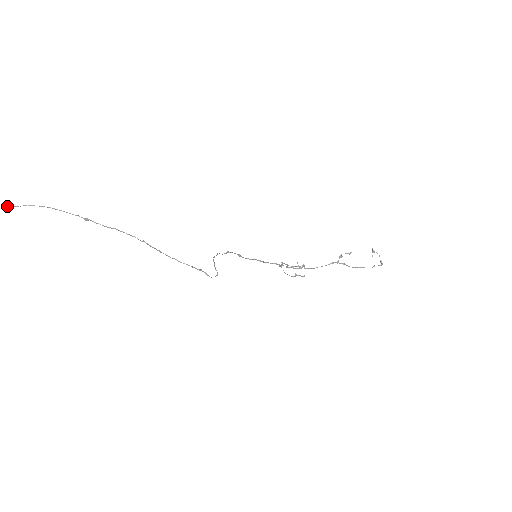
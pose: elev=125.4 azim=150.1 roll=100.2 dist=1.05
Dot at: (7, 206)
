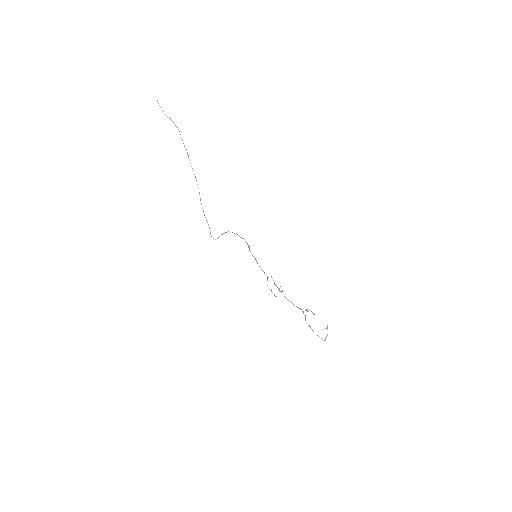
Dot at: (169, 117)
